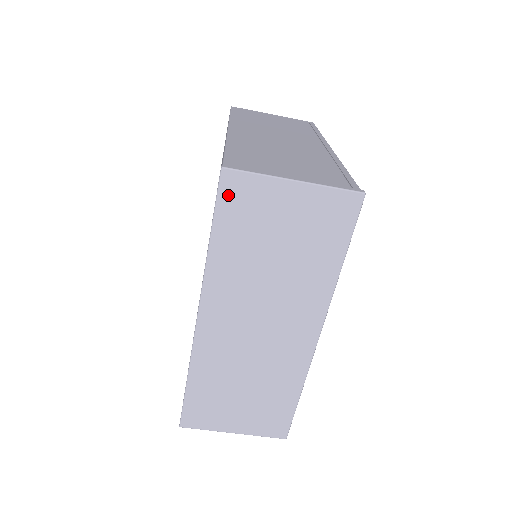
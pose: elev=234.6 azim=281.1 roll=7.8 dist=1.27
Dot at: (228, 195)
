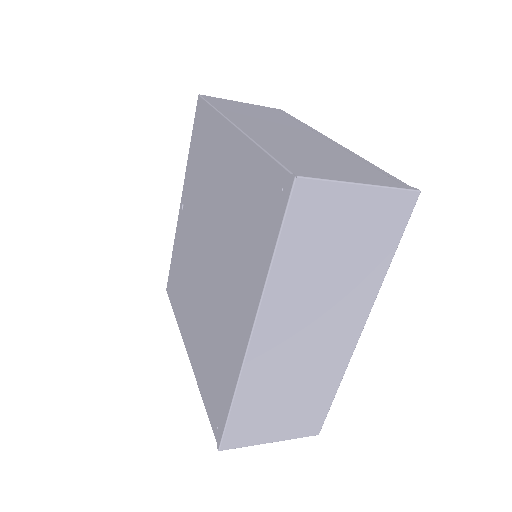
Dot at: (298, 205)
